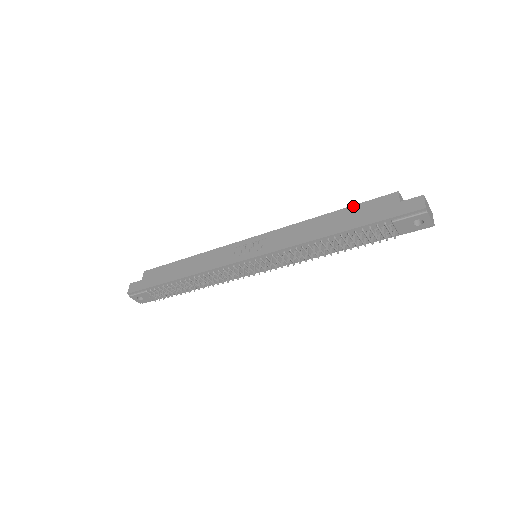
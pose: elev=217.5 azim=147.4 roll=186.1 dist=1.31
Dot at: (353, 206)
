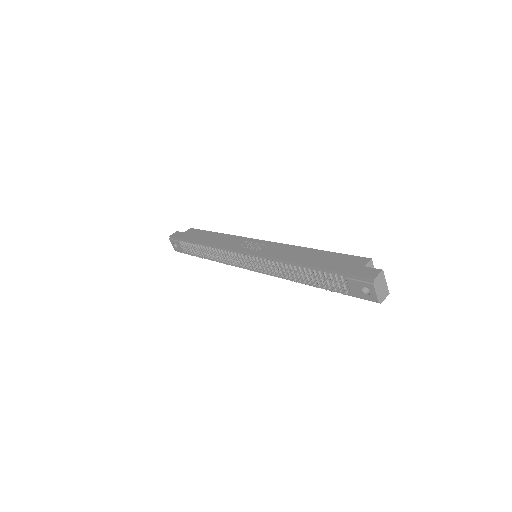
Dot at: (335, 253)
